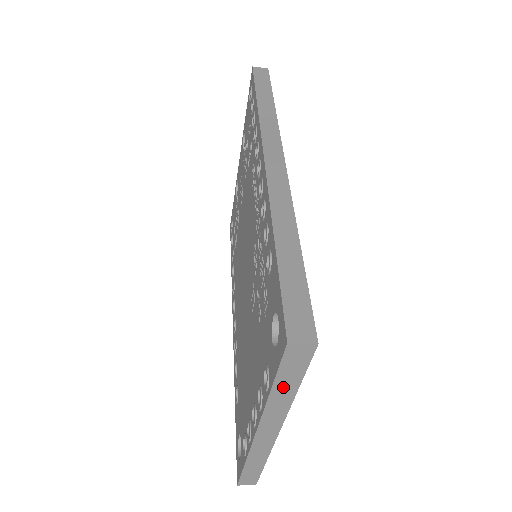
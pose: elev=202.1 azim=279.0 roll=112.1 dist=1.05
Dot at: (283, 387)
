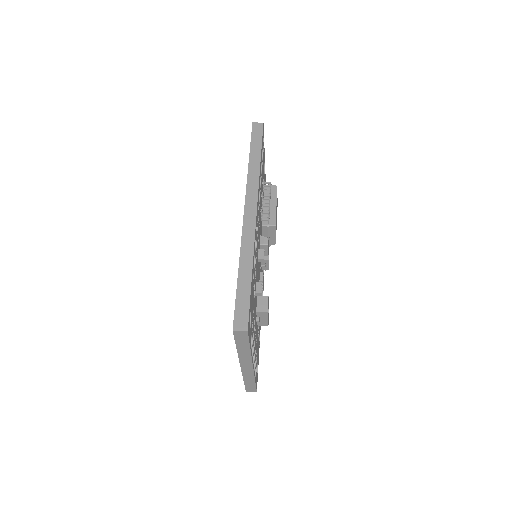
Dot at: (242, 347)
